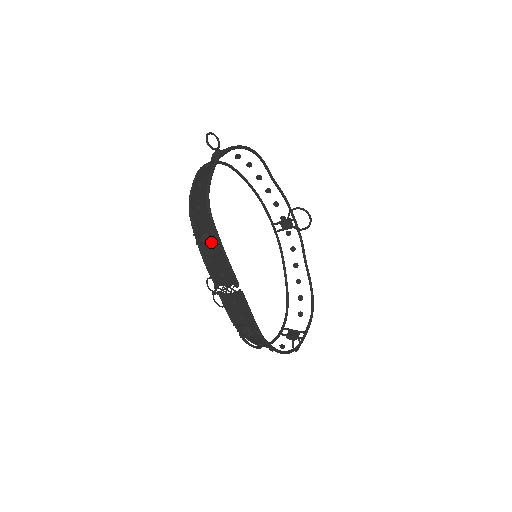
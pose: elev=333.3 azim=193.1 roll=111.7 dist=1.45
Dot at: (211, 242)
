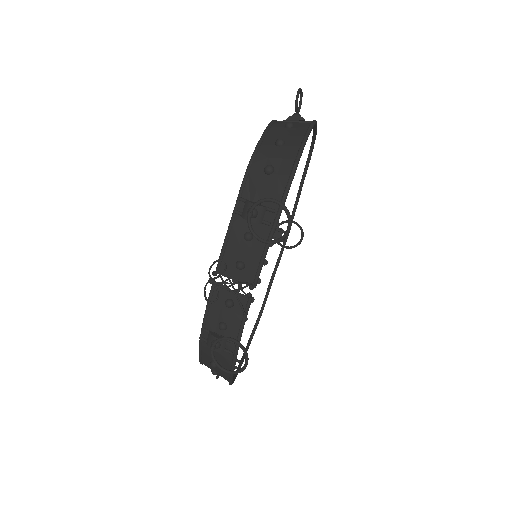
Dot at: (262, 221)
